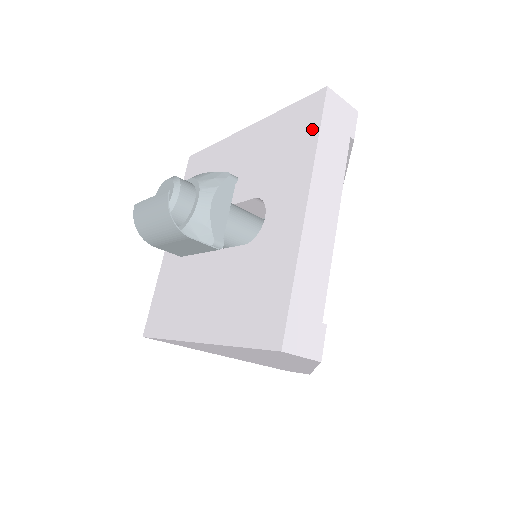
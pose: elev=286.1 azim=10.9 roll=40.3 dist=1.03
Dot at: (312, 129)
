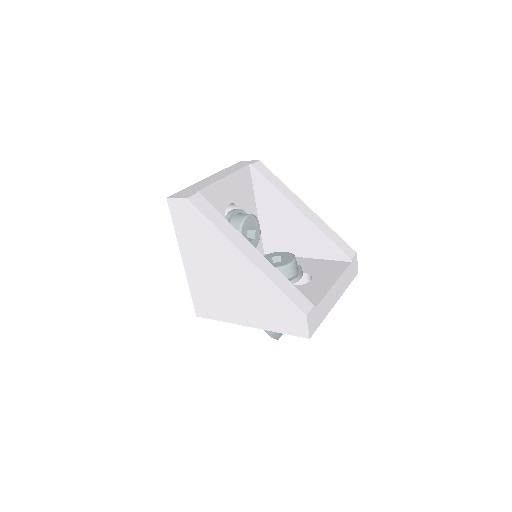
Dot at: occluded
